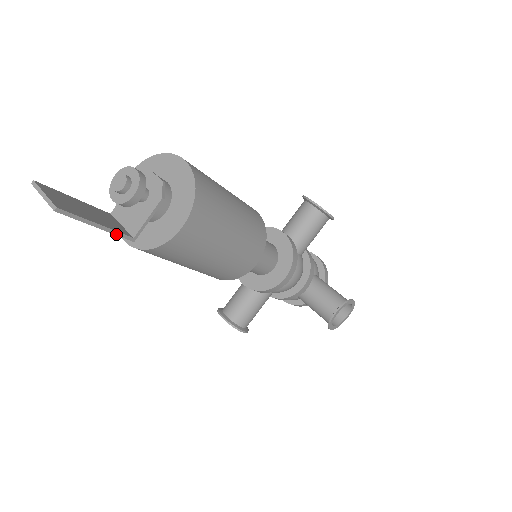
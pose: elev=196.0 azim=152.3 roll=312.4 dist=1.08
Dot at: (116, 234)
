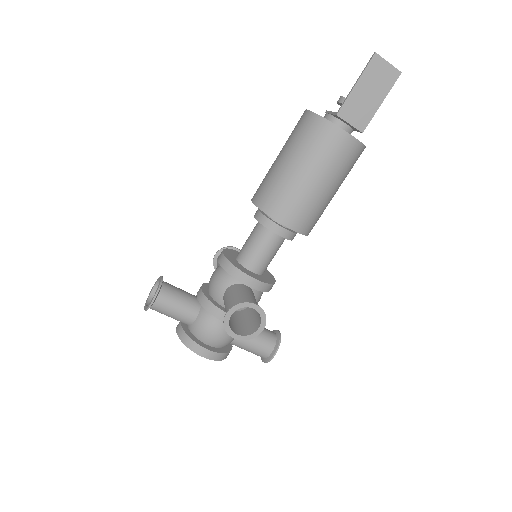
Dot at: (372, 117)
